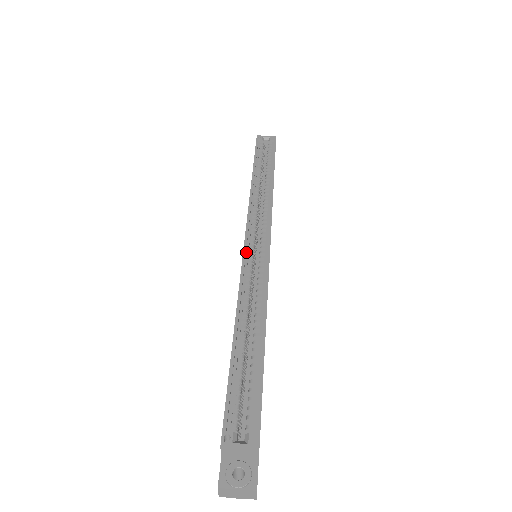
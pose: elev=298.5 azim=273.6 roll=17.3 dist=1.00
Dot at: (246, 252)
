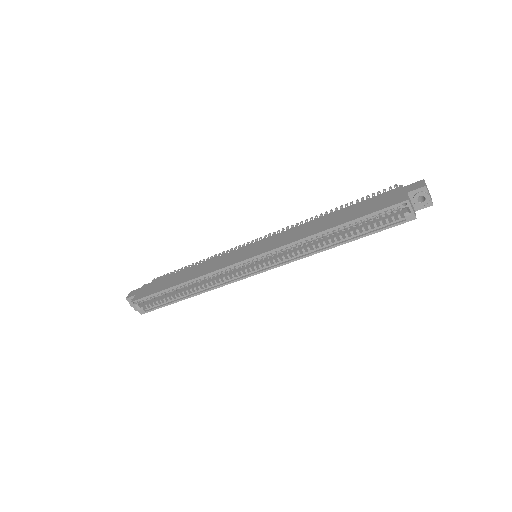
Dot at: (239, 263)
